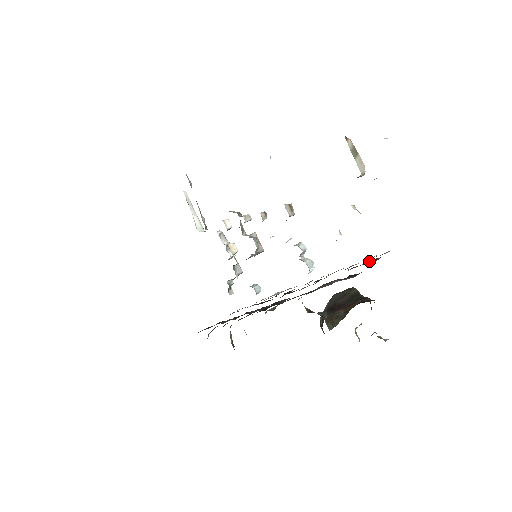
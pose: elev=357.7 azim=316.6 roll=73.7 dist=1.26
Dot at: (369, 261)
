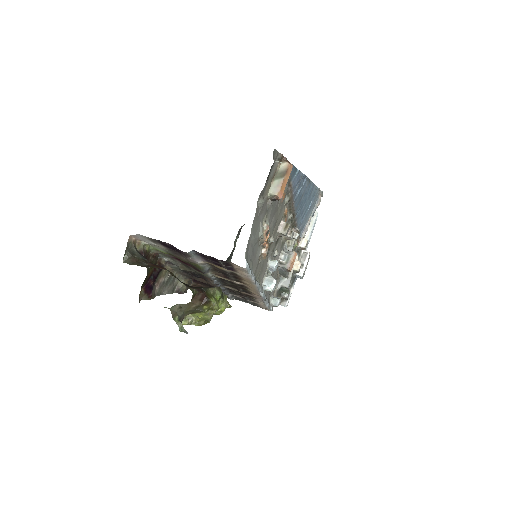
Dot at: occluded
